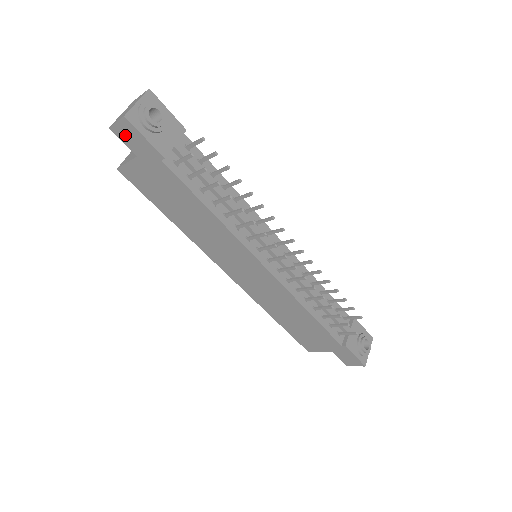
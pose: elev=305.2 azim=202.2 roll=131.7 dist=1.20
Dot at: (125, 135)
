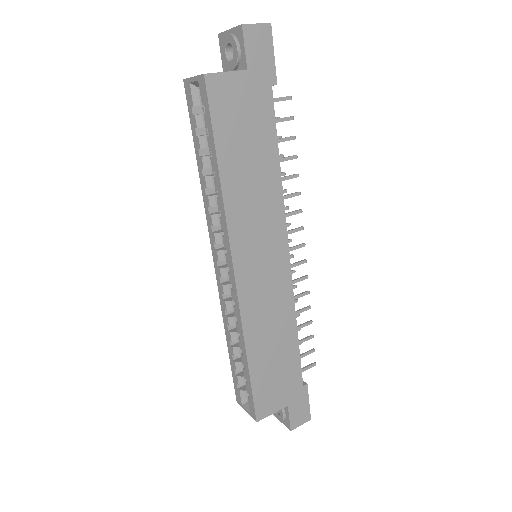
Dot at: (254, 41)
